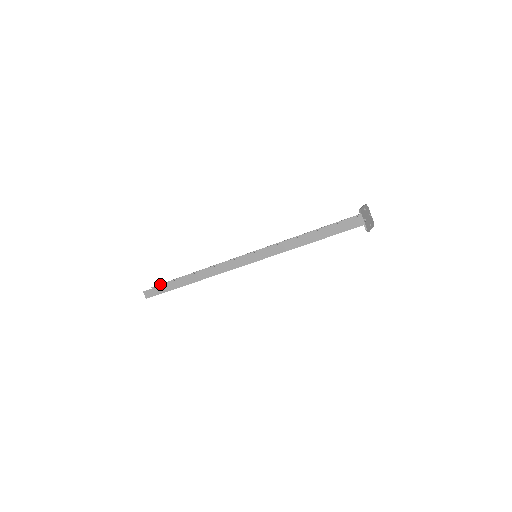
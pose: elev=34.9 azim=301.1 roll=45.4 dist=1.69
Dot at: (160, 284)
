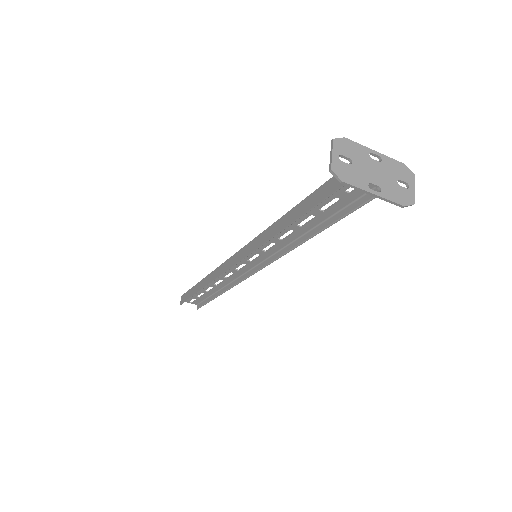
Dot at: occluded
